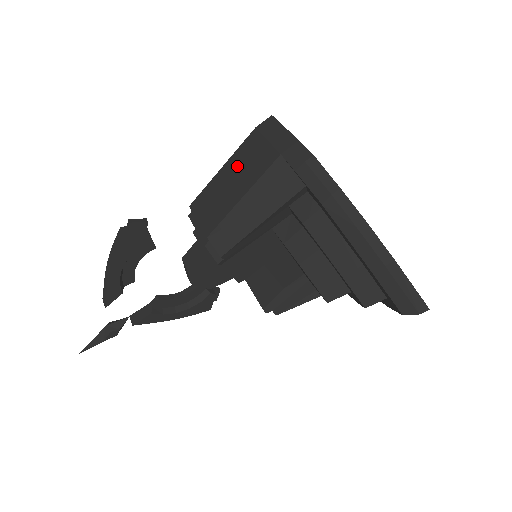
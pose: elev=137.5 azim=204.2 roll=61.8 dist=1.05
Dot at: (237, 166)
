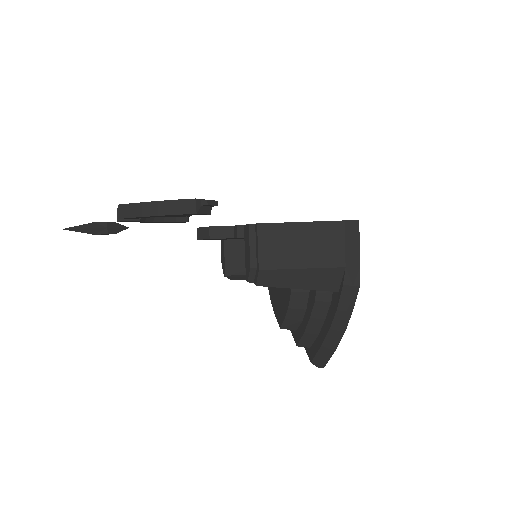
Dot at: (313, 237)
